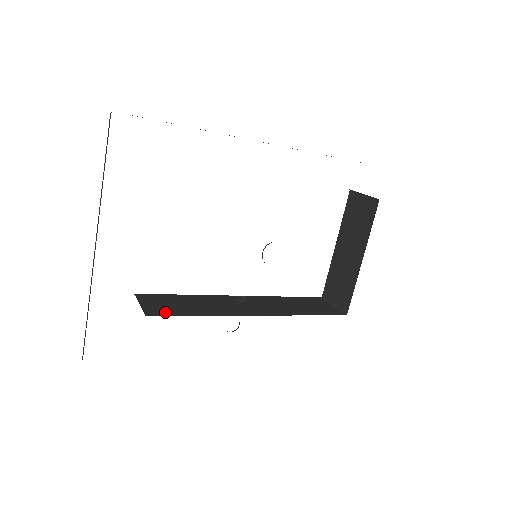
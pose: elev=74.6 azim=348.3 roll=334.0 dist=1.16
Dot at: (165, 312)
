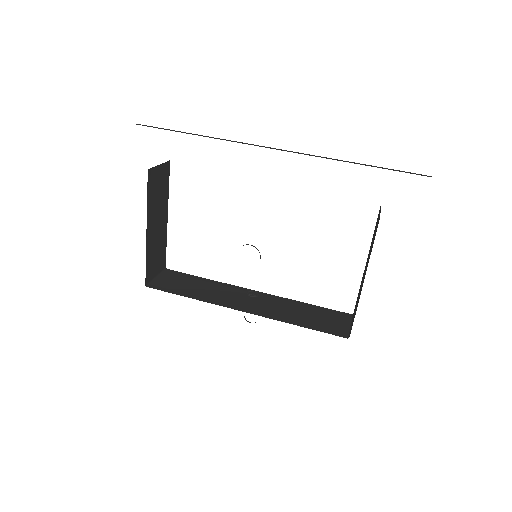
Dot at: (166, 288)
